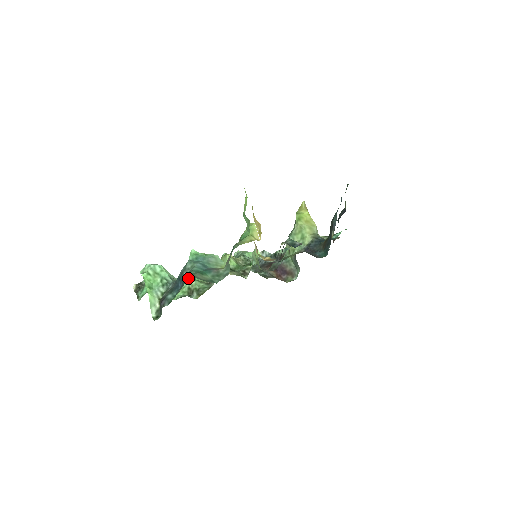
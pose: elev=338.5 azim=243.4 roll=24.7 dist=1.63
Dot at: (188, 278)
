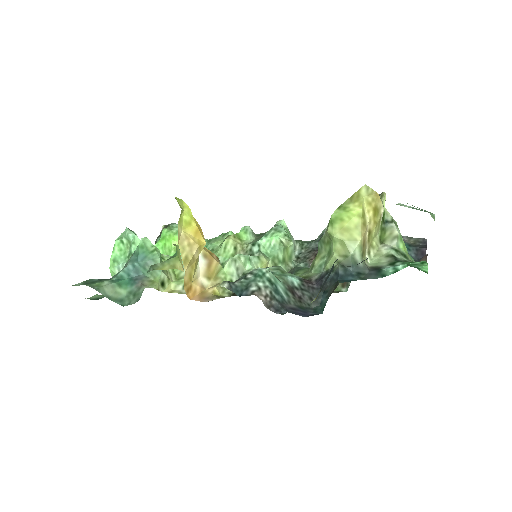
Dot at: occluded
